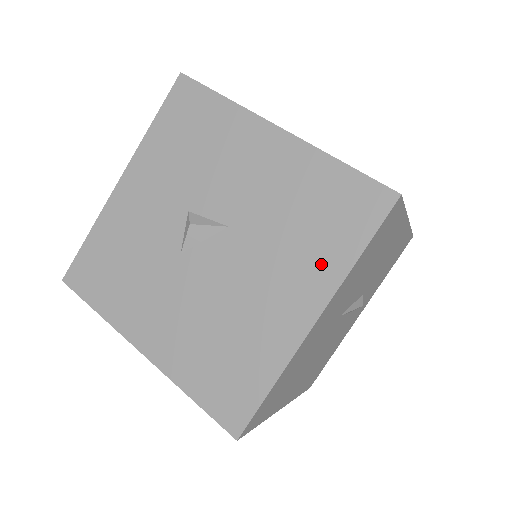
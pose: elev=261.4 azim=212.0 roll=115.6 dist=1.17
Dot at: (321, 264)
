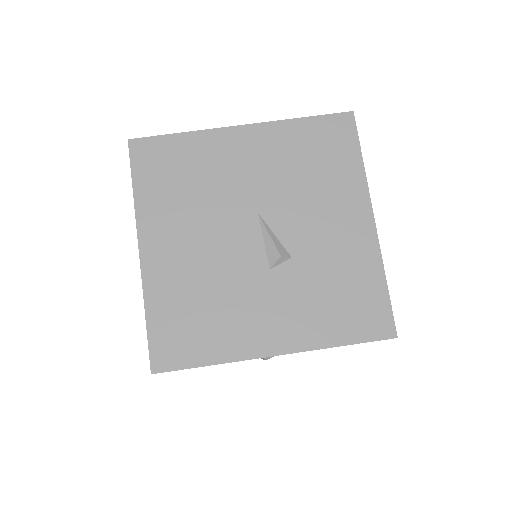
Dot at: occluded
